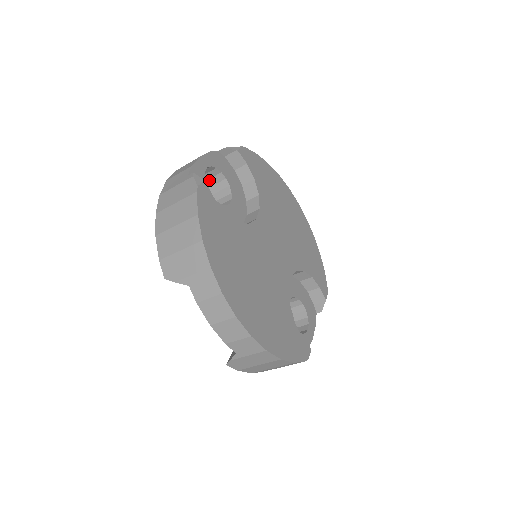
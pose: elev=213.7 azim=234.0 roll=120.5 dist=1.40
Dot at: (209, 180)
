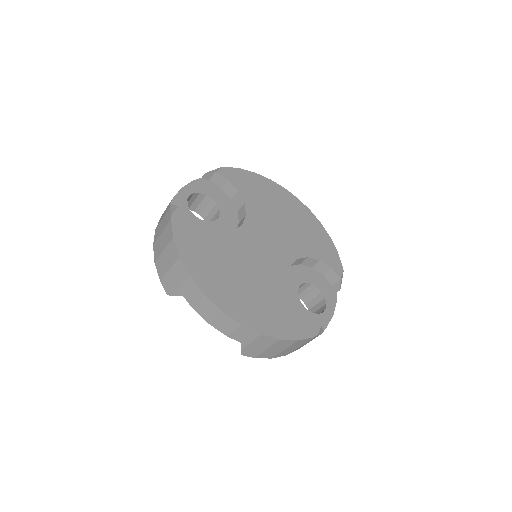
Dot at: (200, 204)
